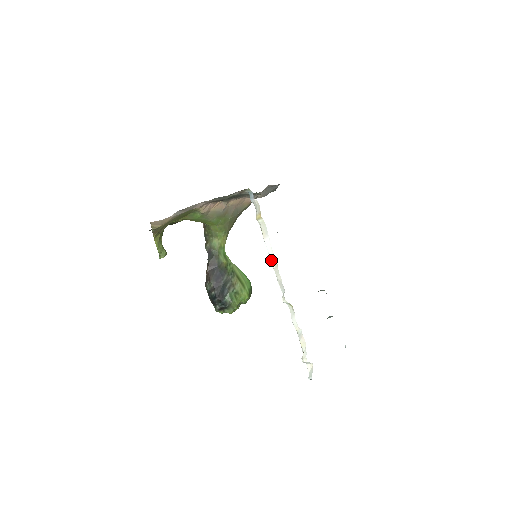
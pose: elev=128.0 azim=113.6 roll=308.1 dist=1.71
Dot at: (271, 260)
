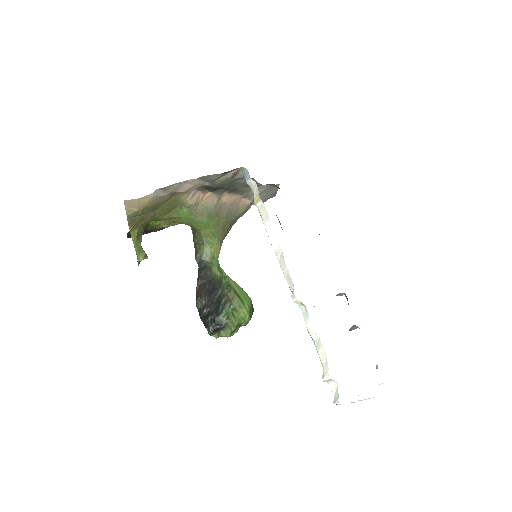
Dot at: (275, 251)
